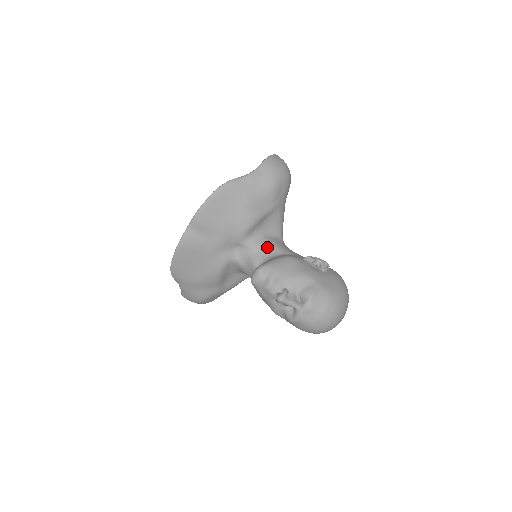
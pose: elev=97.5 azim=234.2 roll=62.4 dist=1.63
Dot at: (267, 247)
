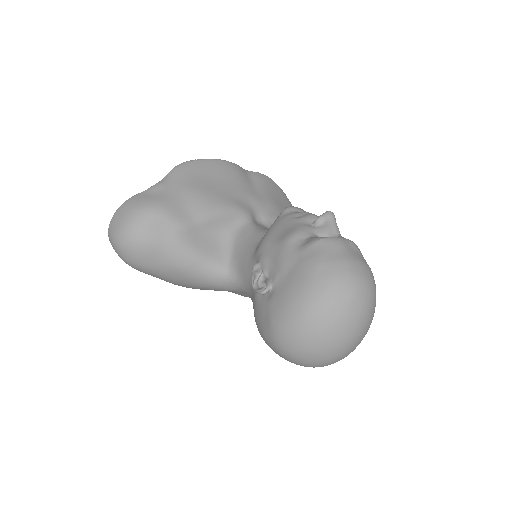
Dot at: occluded
